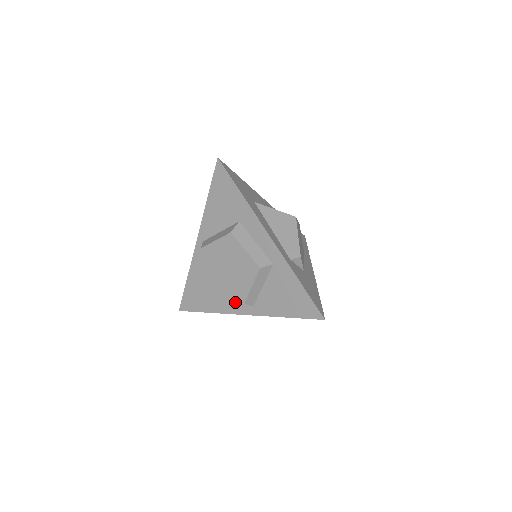
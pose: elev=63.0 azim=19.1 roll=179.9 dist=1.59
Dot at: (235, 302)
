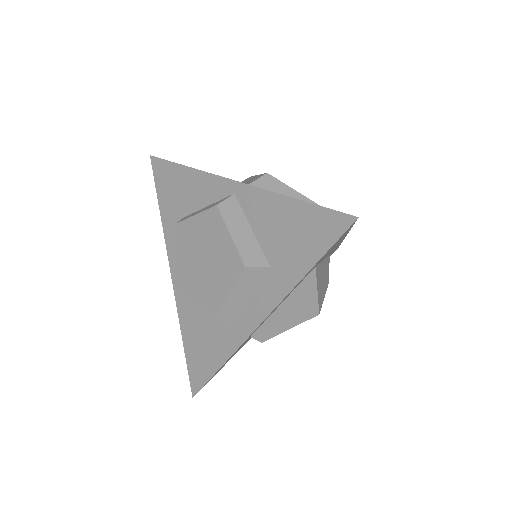
Dot at: occluded
